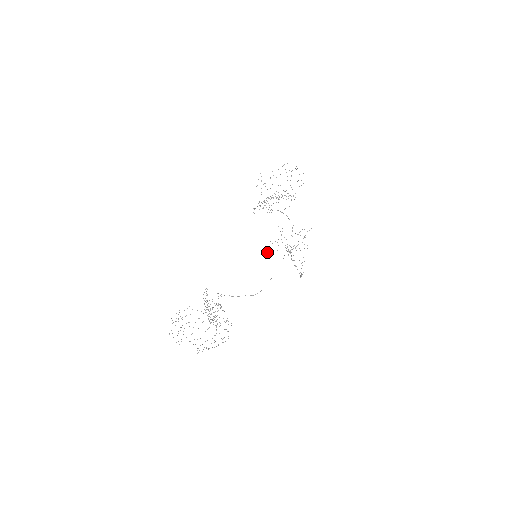
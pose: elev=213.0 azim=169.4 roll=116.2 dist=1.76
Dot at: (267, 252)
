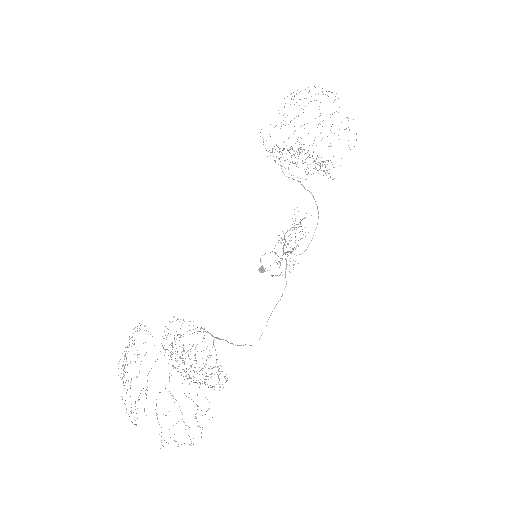
Dot at: occluded
